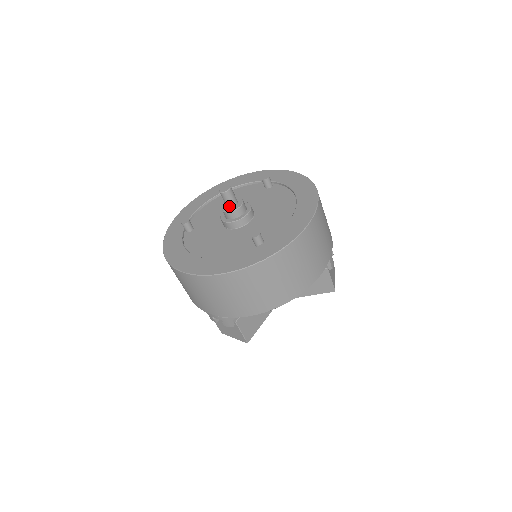
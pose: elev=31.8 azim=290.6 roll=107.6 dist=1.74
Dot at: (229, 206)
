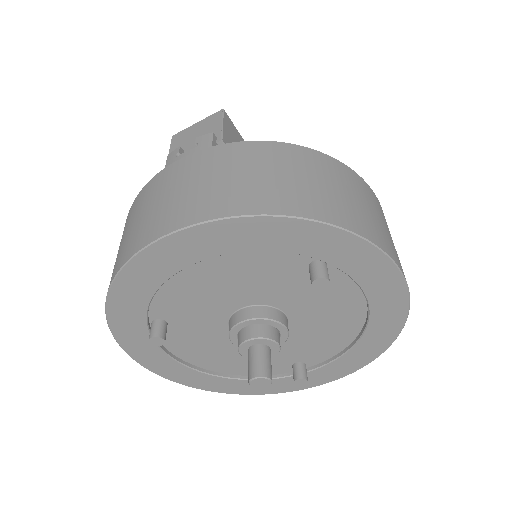
Dot at: occluded
